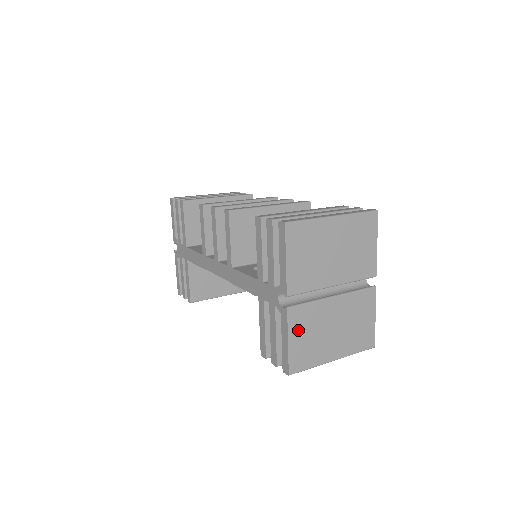
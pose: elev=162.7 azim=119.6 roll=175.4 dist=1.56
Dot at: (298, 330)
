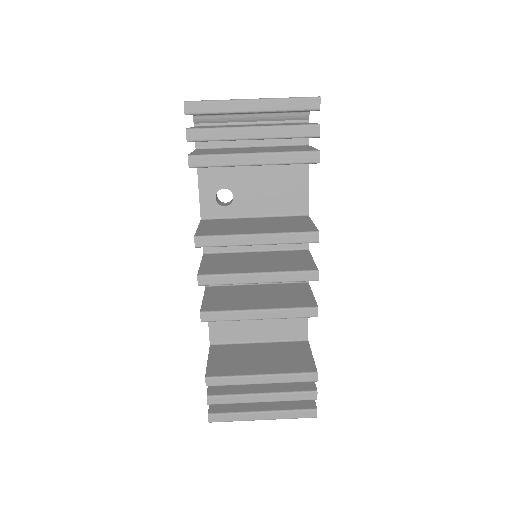
Dot at: occluded
